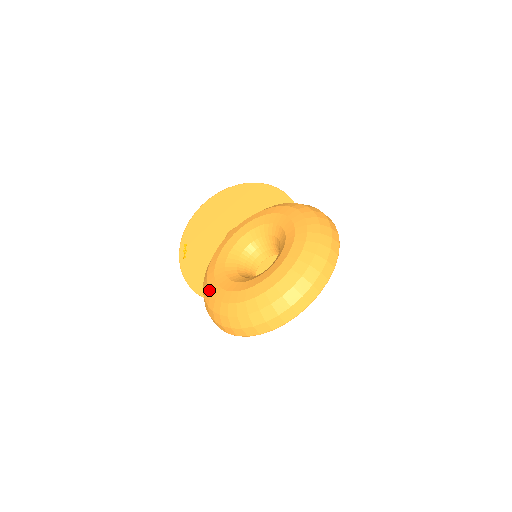
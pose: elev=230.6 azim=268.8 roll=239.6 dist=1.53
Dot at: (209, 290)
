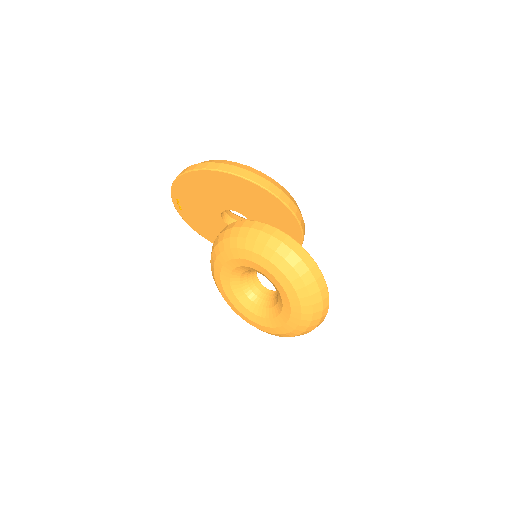
Dot at: (219, 290)
